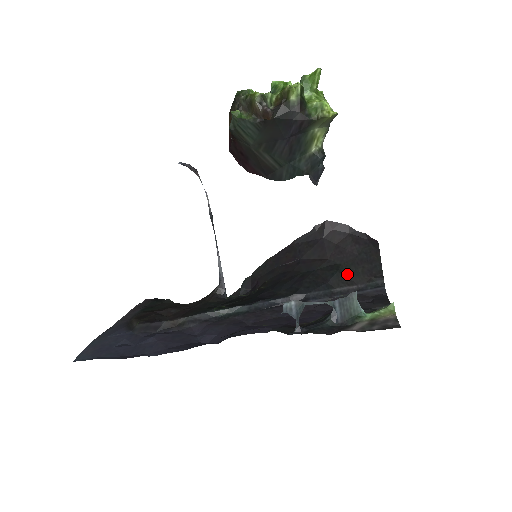
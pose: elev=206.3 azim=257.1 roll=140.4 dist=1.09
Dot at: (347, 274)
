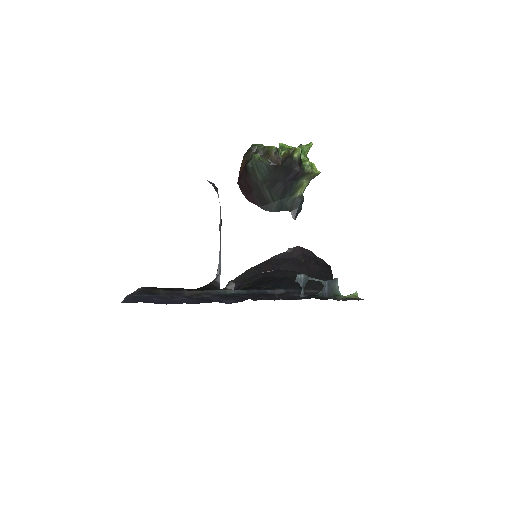
Dot at: (312, 282)
